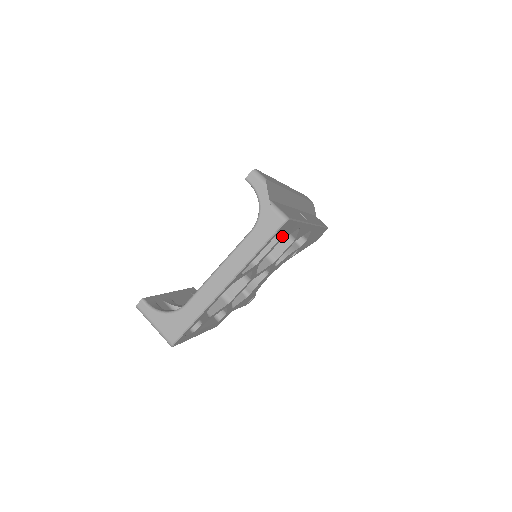
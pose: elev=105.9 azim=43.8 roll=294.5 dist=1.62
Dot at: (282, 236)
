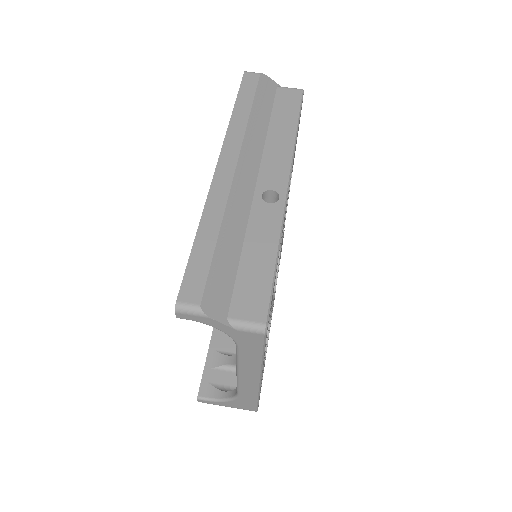
Dot at: occluded
